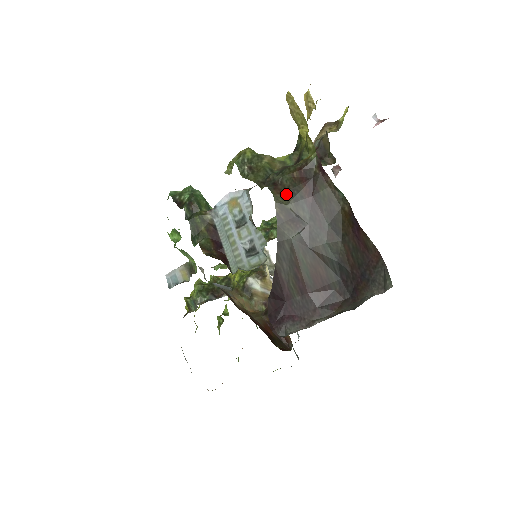
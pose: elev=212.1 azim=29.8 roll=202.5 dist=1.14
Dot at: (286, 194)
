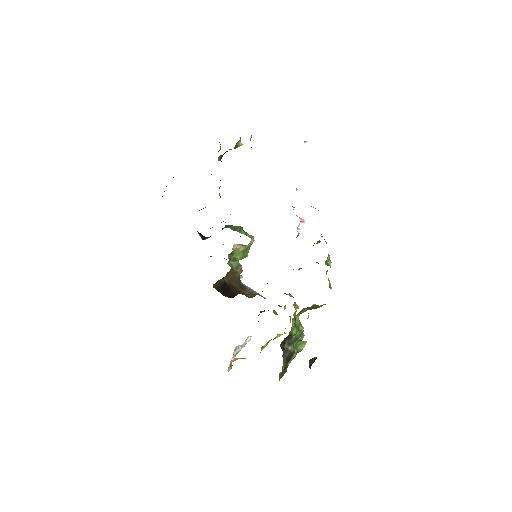
Dot at: occluded
